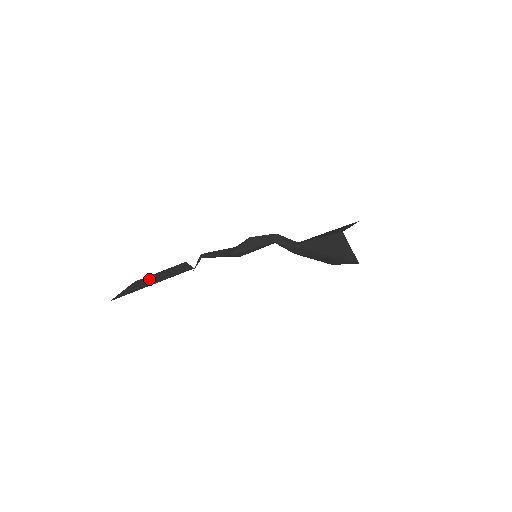
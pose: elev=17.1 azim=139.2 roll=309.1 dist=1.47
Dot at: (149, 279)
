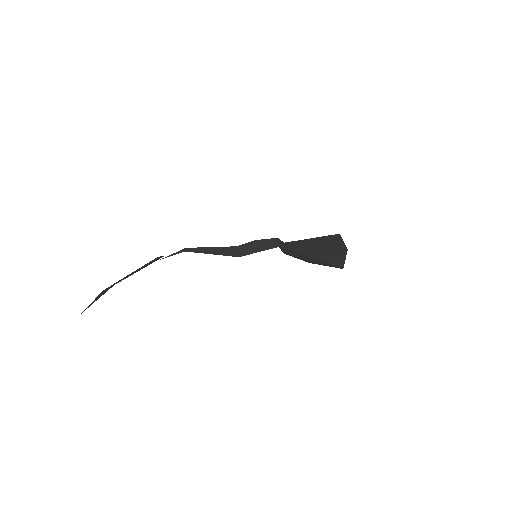
Dot at: occluded
